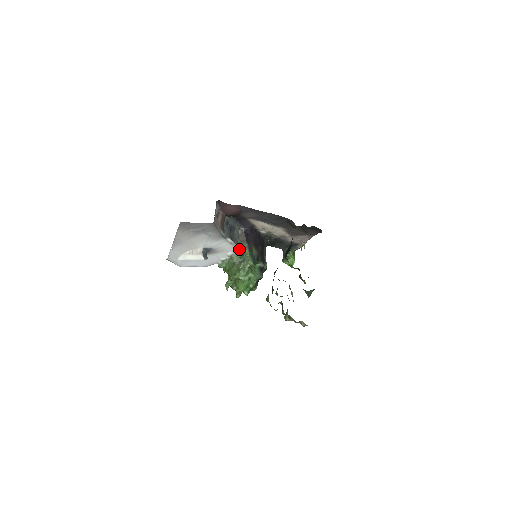
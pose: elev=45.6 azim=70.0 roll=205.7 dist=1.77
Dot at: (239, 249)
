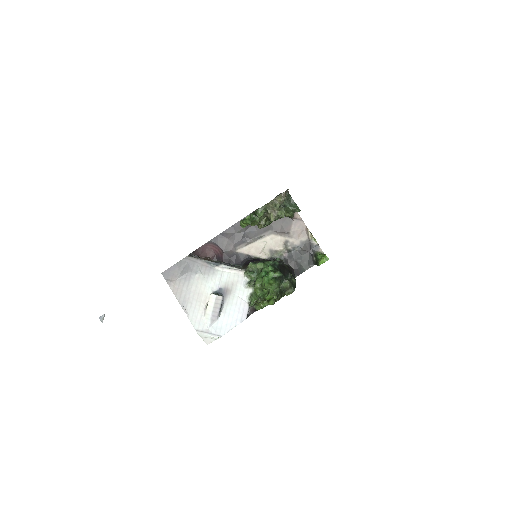
Dot at: (245, 271)
